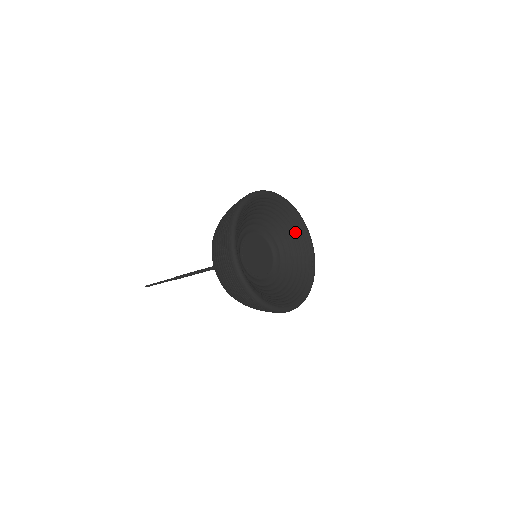
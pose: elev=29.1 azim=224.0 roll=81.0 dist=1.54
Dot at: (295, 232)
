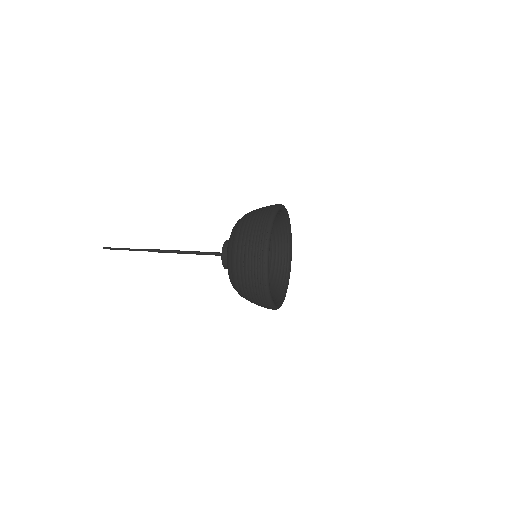
Dot at: (283, 260)
